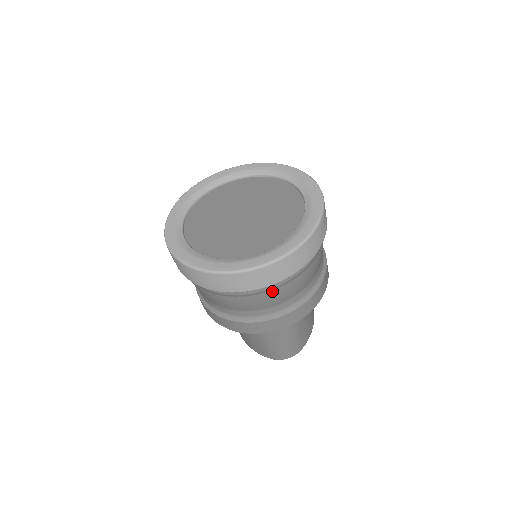
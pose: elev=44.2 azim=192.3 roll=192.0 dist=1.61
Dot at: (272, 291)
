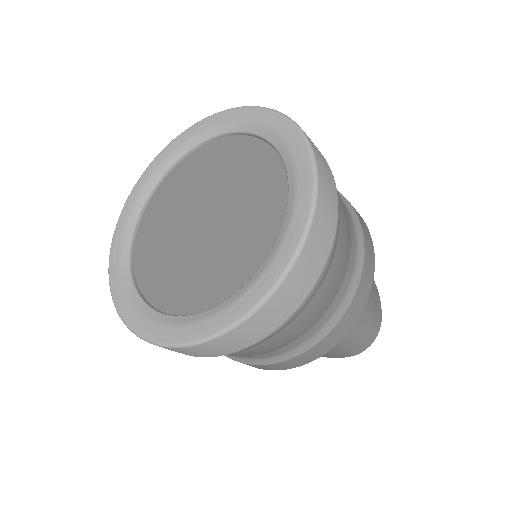
Dot at: (310, 302)
